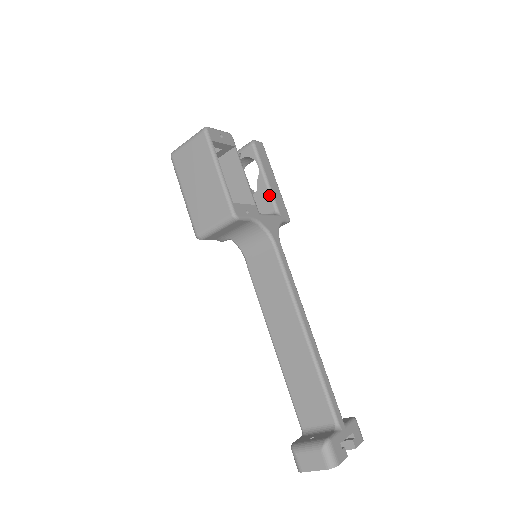
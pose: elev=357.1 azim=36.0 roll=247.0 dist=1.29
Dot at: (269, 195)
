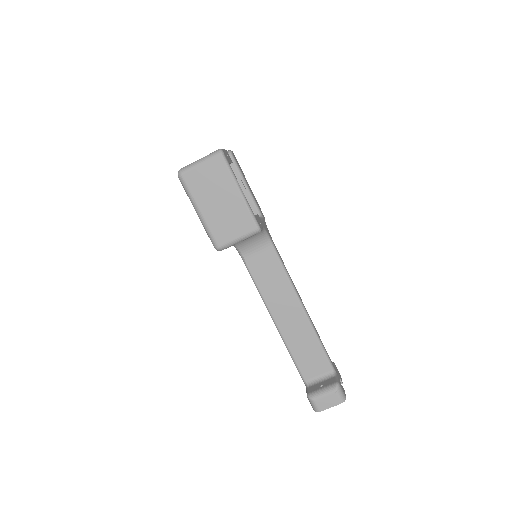
Dot at: (252, 201)
